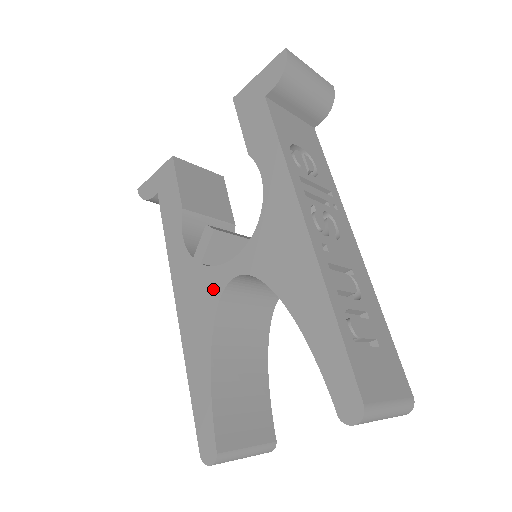
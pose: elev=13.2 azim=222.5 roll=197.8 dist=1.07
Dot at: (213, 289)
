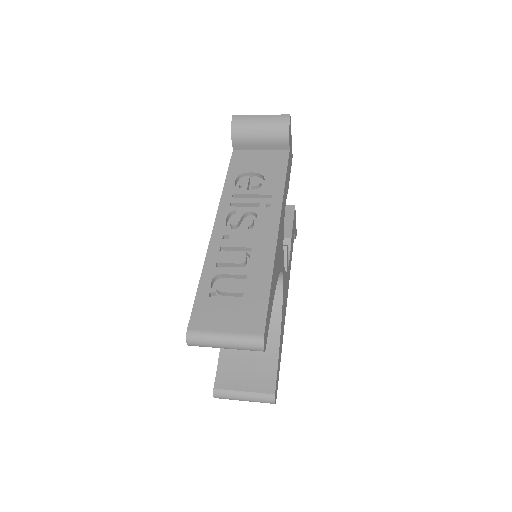
Dot at: occluded
